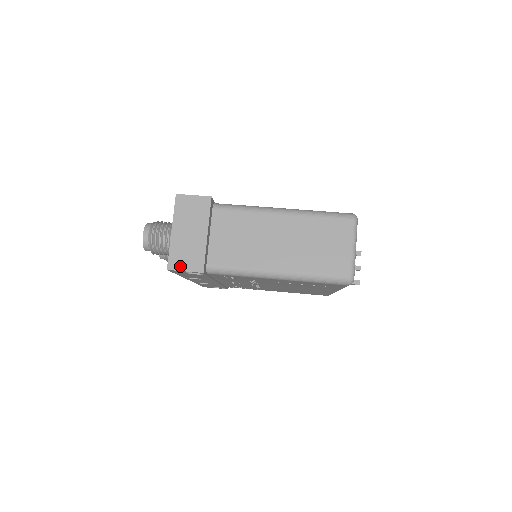
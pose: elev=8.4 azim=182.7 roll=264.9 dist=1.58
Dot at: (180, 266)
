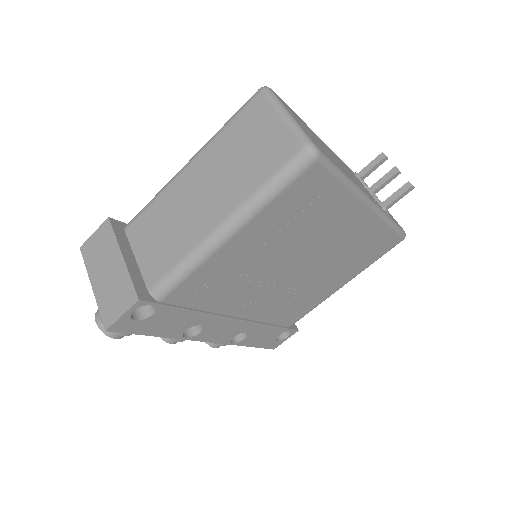
Dot at: (115, 315)
